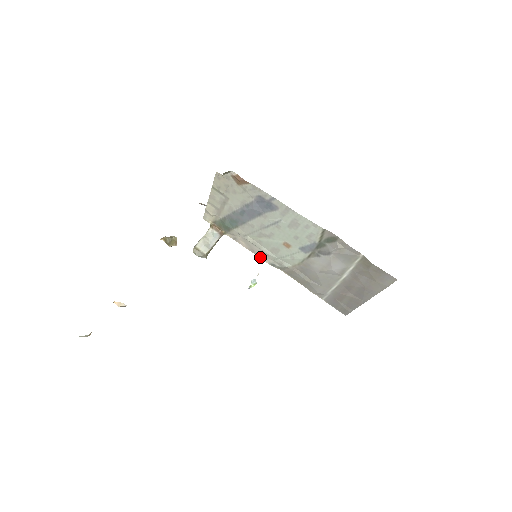
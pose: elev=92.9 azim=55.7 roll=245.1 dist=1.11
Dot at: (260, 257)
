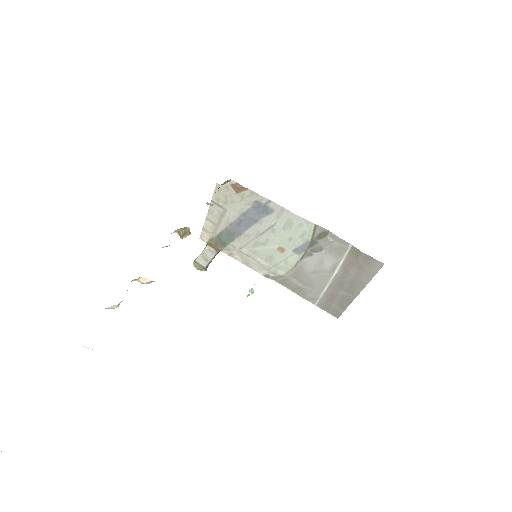
Dot at: (254, 270)
